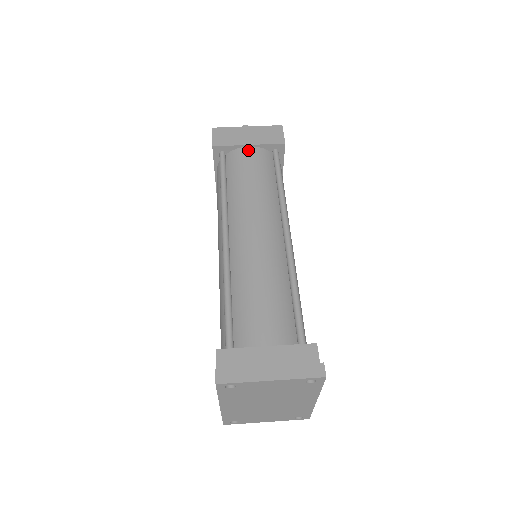
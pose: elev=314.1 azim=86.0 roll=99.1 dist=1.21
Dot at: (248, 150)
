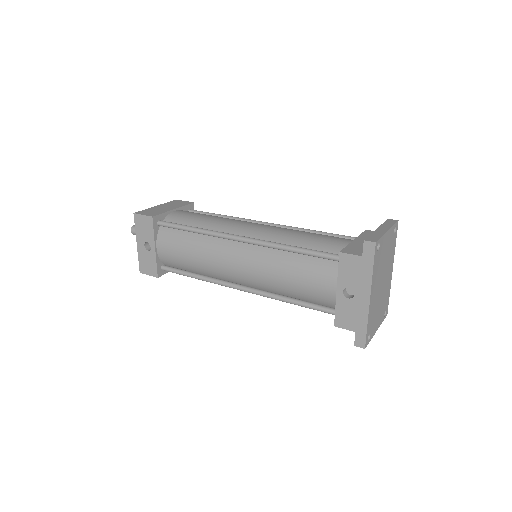
Dot at: (177, 211)
